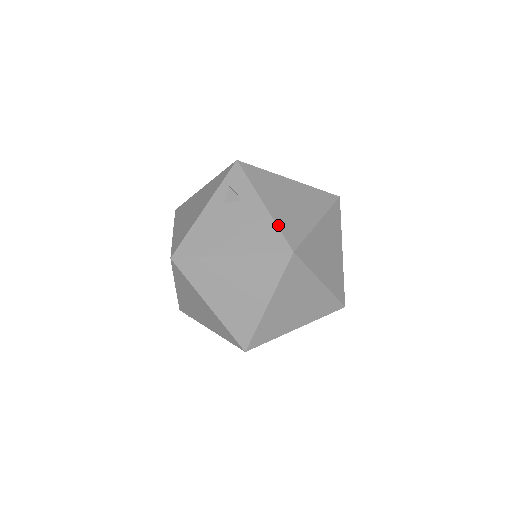
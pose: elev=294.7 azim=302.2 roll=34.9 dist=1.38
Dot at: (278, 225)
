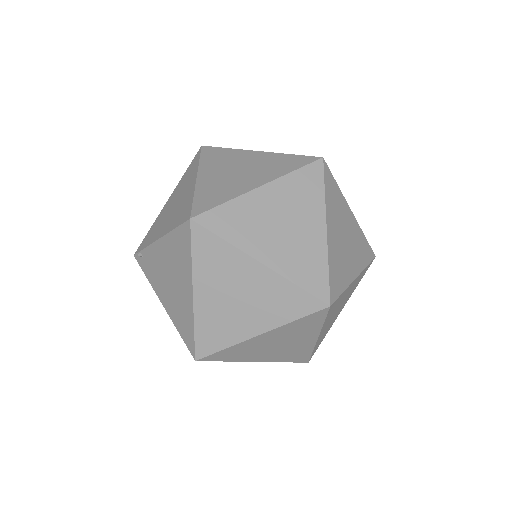
Dot at: occluded
